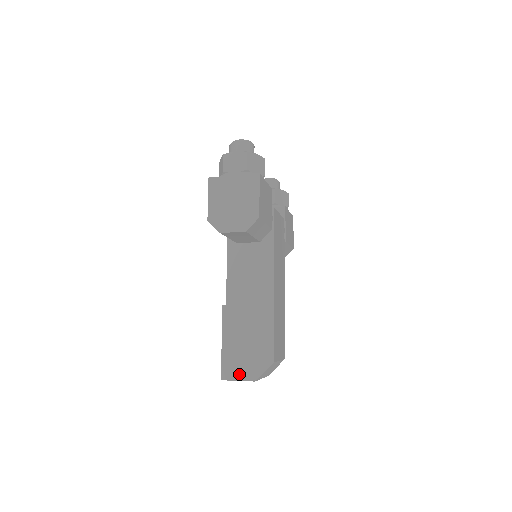
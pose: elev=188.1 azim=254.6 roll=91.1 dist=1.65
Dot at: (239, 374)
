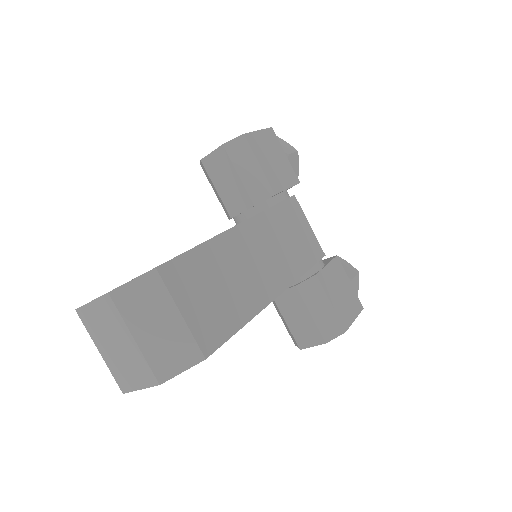
Dot at: occluded
